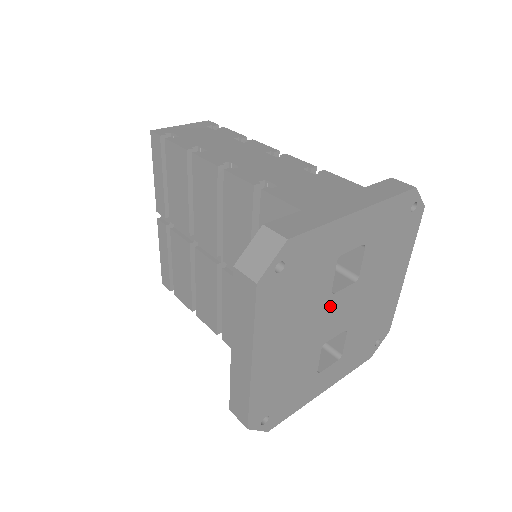
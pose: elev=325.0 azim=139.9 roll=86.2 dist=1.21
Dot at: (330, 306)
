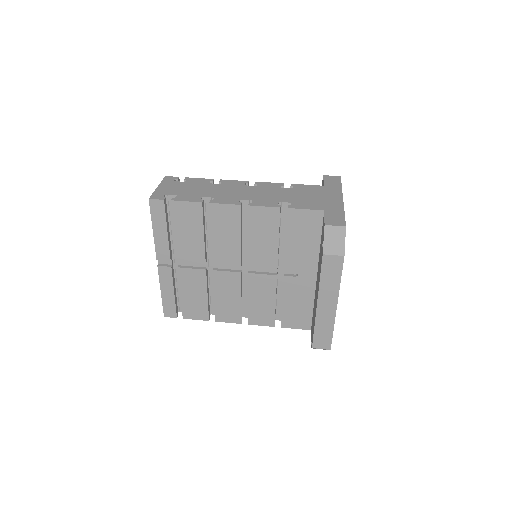
Dot at: occluded
